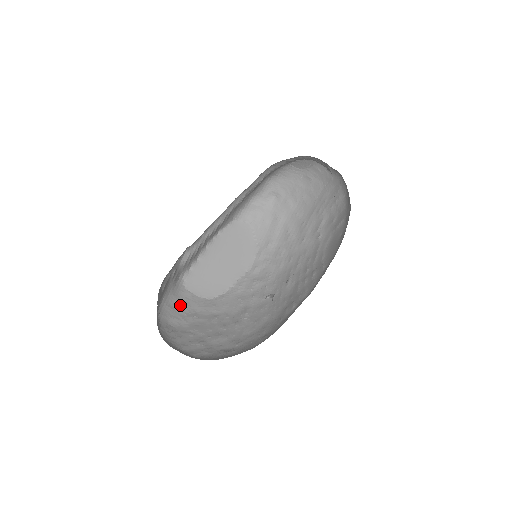
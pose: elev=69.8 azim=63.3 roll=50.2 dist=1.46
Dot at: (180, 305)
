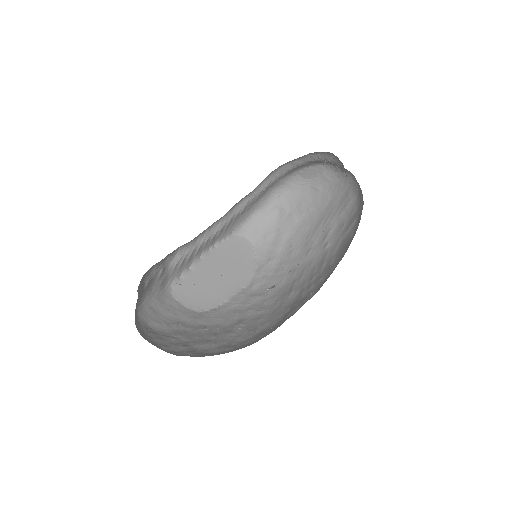
Dot at: (164, 311)
